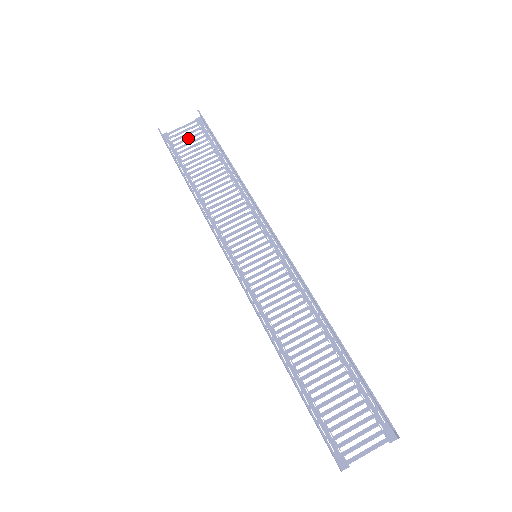
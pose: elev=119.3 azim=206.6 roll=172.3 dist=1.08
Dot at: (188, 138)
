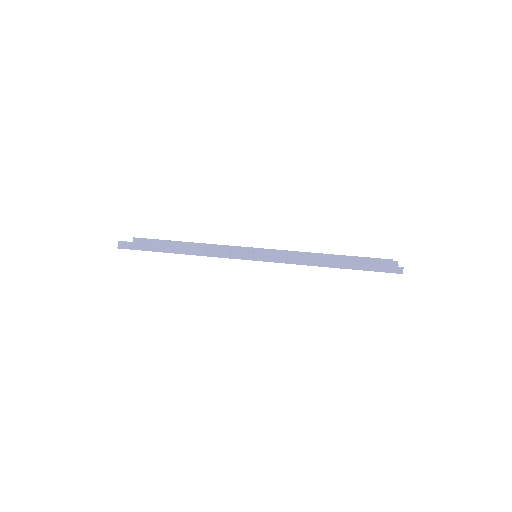
Dot at: occluded
